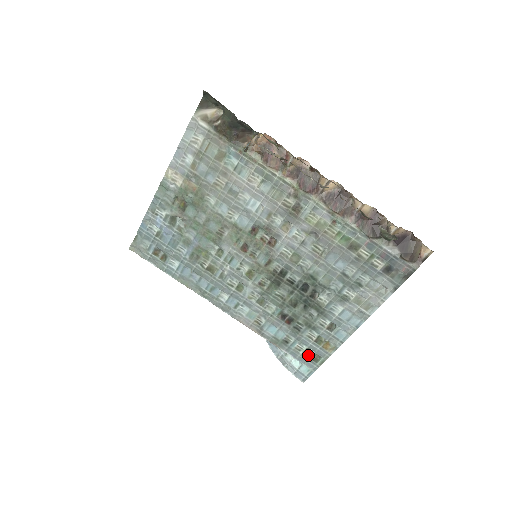
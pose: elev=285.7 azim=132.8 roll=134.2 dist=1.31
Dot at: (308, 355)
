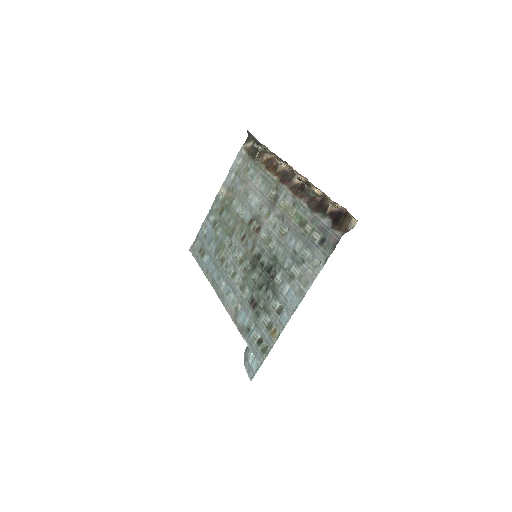
Dot at: (260, 345)
